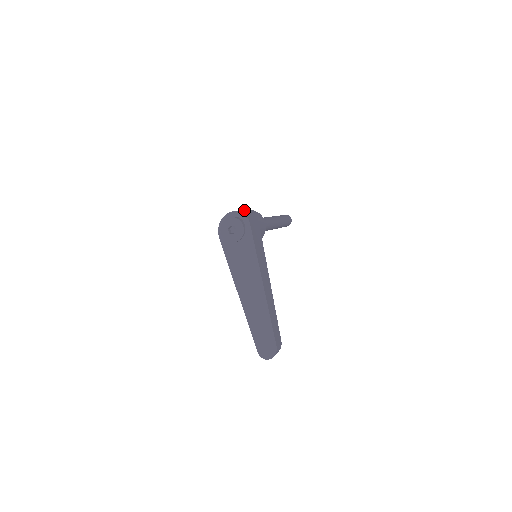
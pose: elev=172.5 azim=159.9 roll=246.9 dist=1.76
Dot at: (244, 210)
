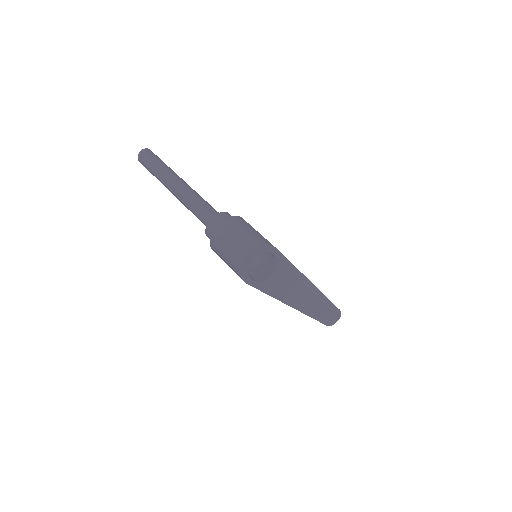
Dot at: (238, 233)
